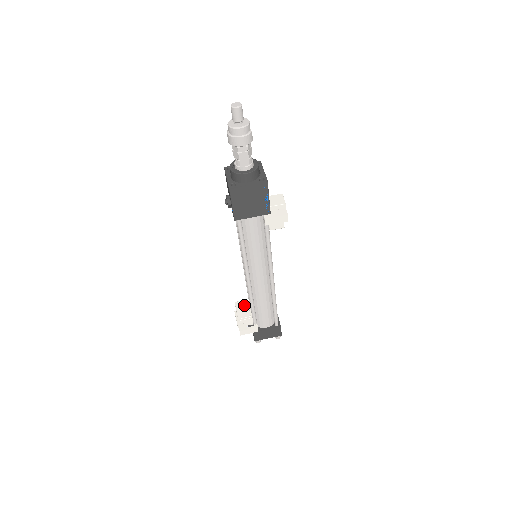
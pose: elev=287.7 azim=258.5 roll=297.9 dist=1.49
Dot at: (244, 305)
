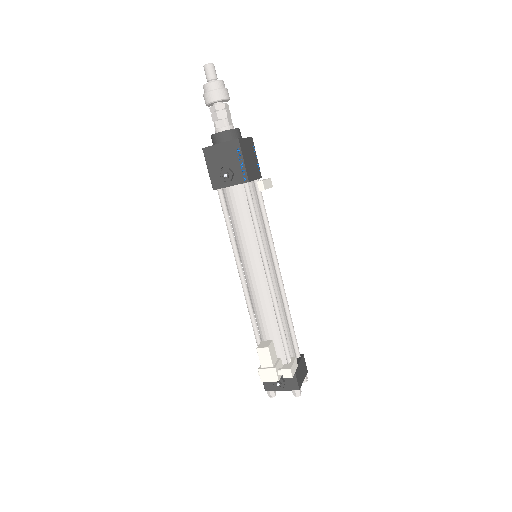
Dot at: (268, 342)
